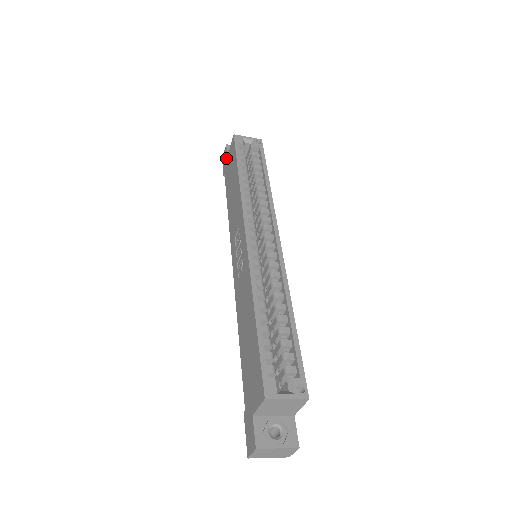
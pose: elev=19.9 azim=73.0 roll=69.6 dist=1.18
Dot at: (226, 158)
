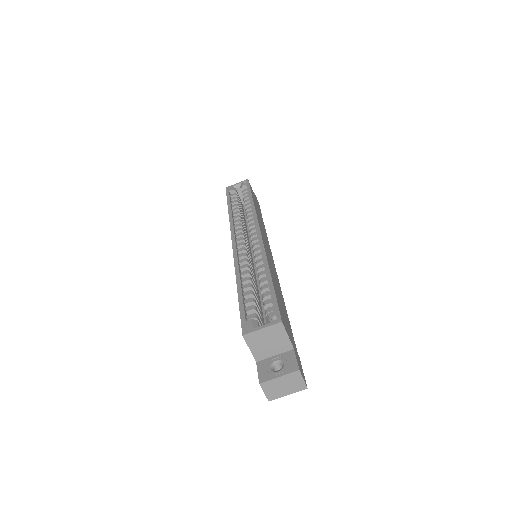
Dot at: occluded
